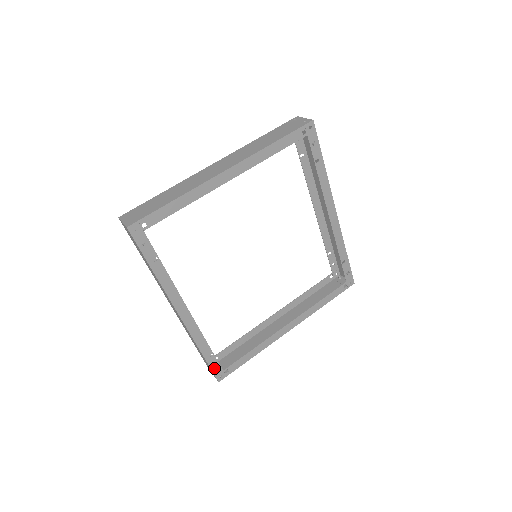
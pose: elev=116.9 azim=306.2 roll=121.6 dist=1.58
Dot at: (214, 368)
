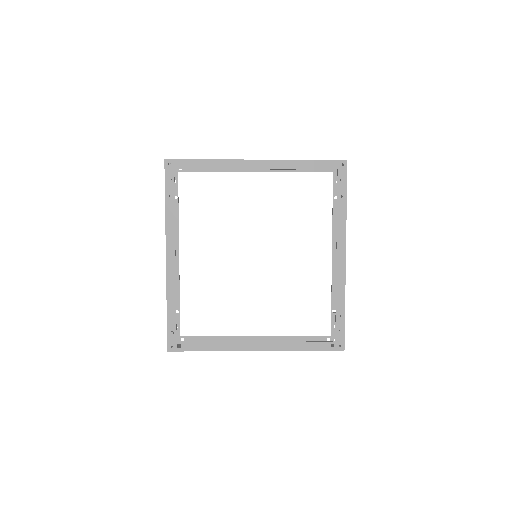
Dot at: (170, 333)
